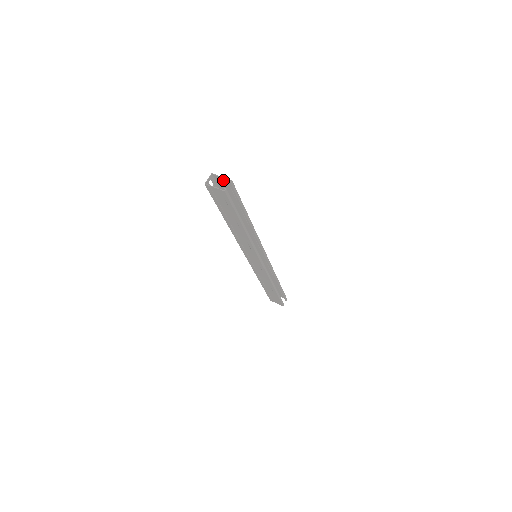
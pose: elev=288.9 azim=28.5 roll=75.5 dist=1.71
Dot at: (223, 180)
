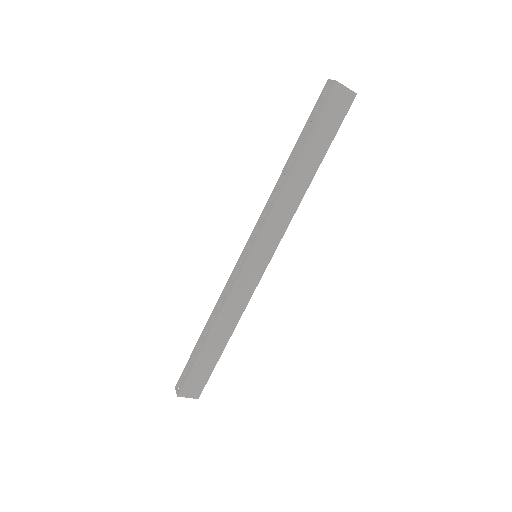
Dot at: occluded
